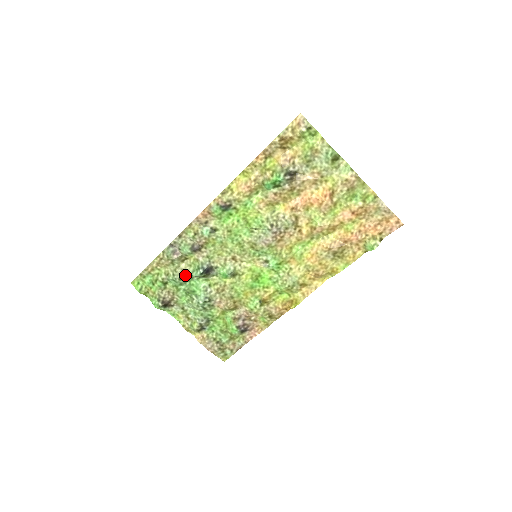
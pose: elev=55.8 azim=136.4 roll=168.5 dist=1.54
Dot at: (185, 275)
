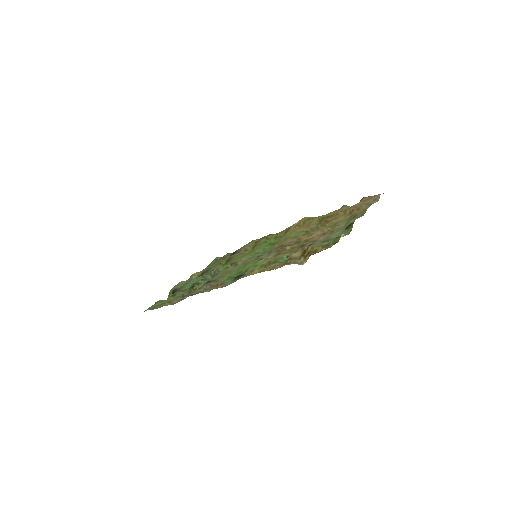
Dot at: occluded
